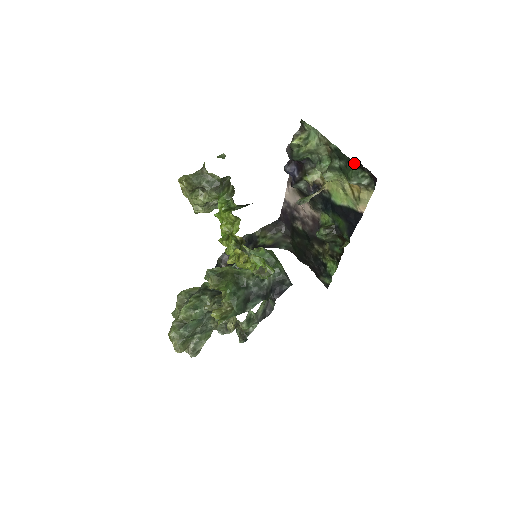
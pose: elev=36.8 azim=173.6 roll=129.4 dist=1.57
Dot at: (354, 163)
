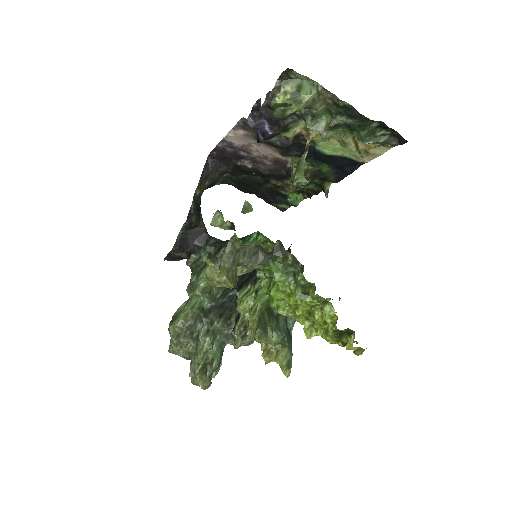
Dot at: (374, 123)
